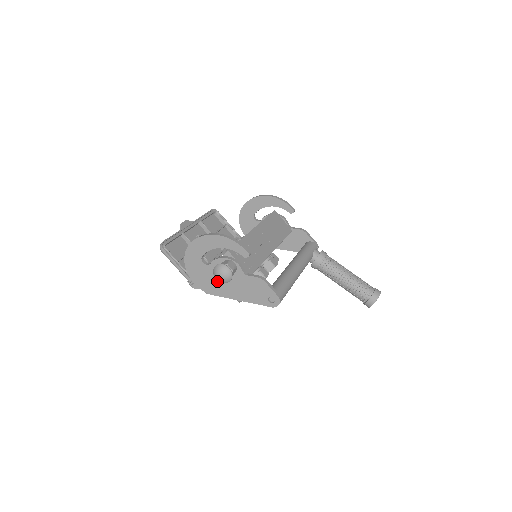
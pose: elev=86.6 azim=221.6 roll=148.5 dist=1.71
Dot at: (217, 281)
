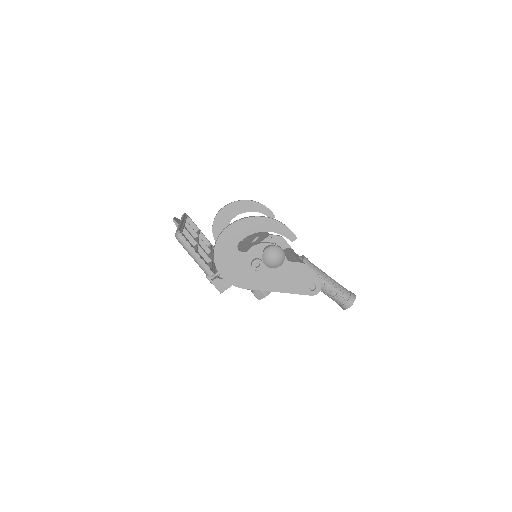
Dot at: (256, 269)
